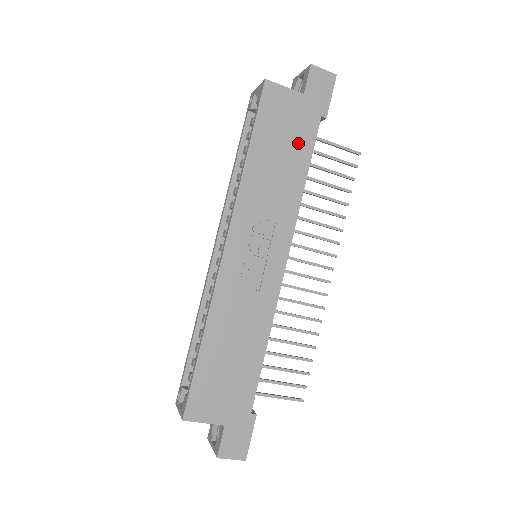
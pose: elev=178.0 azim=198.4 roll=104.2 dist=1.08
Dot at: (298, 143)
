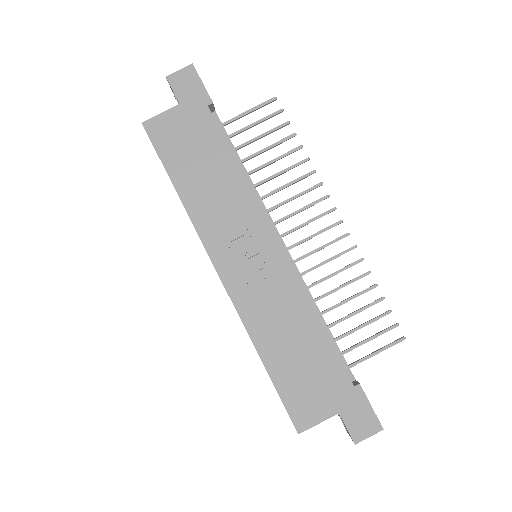
Dot at: (207, 144)
